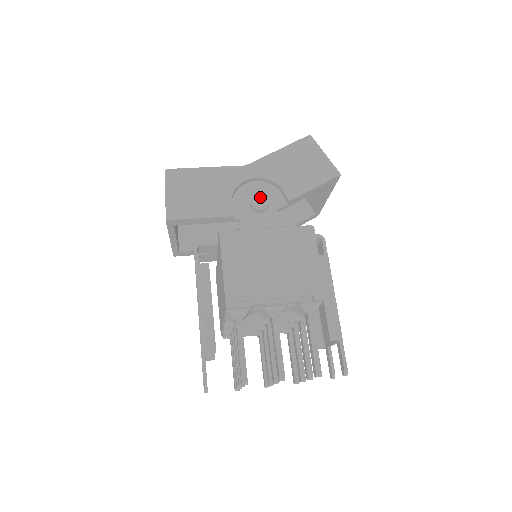
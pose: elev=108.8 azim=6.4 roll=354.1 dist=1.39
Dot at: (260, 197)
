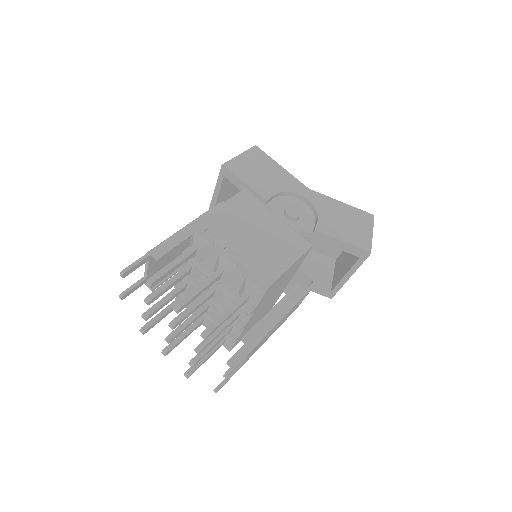
Dot at: (297, 210)
